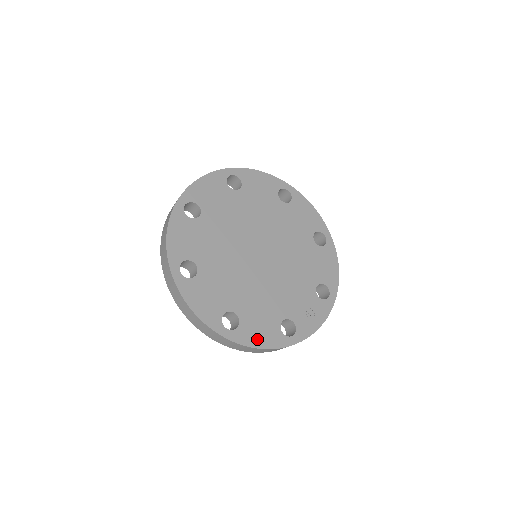
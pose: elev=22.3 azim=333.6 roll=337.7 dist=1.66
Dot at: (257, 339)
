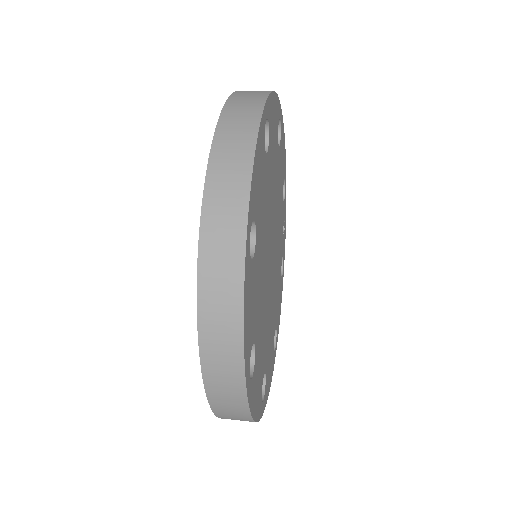
Dot at: occluded
